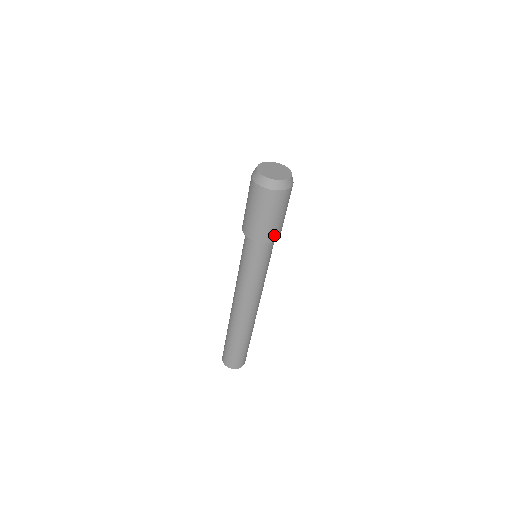
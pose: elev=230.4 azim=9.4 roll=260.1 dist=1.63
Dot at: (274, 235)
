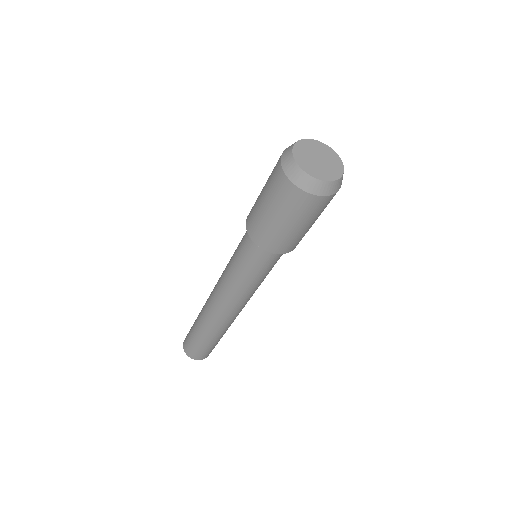
Dot at: occluded
